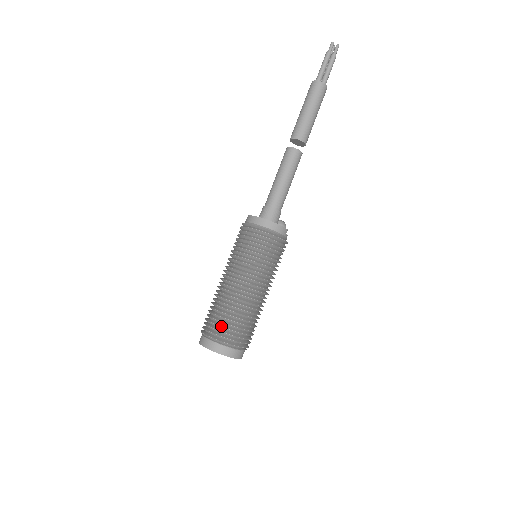
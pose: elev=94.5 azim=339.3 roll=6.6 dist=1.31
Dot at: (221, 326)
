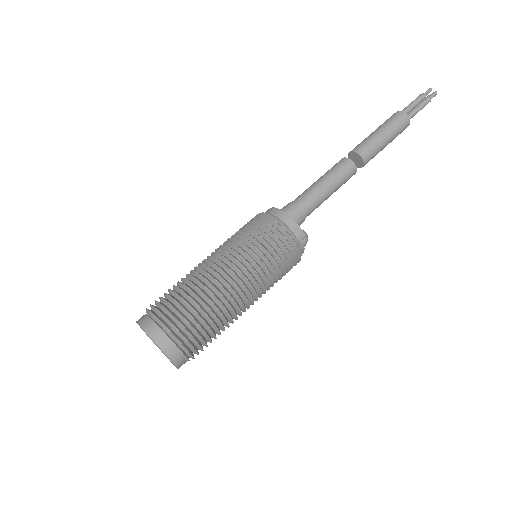
Dot at: (168, 301)
